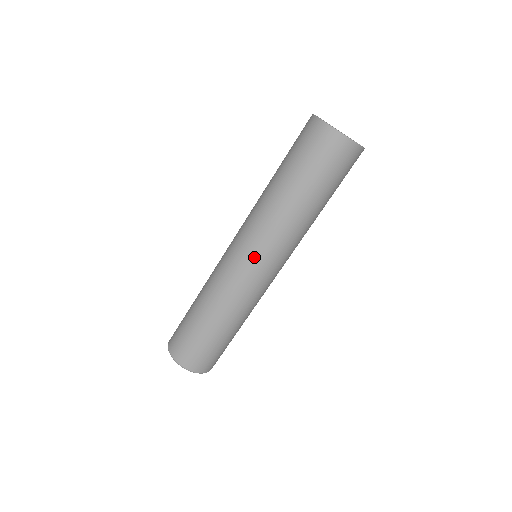
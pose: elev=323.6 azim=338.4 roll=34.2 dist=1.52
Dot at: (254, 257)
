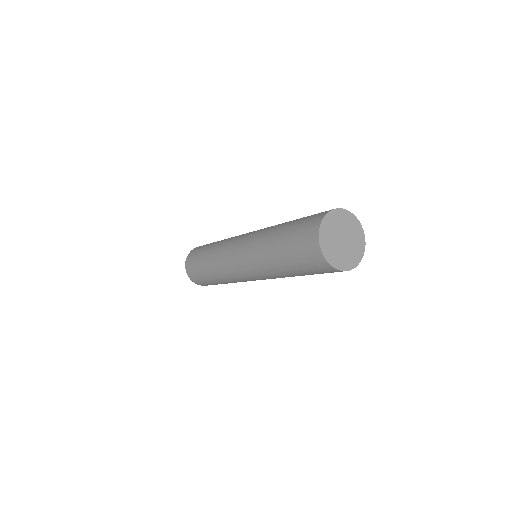
Dot at: (242, 268)
